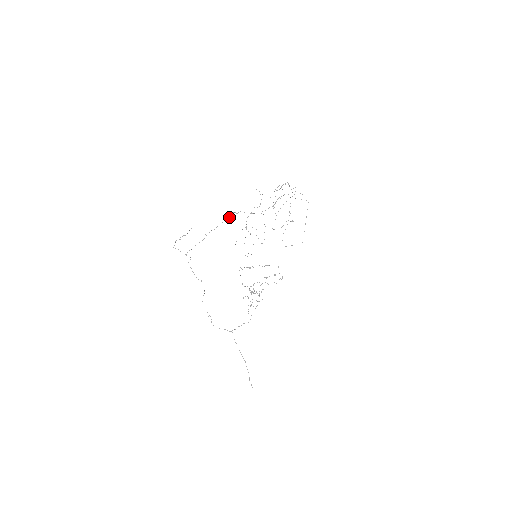
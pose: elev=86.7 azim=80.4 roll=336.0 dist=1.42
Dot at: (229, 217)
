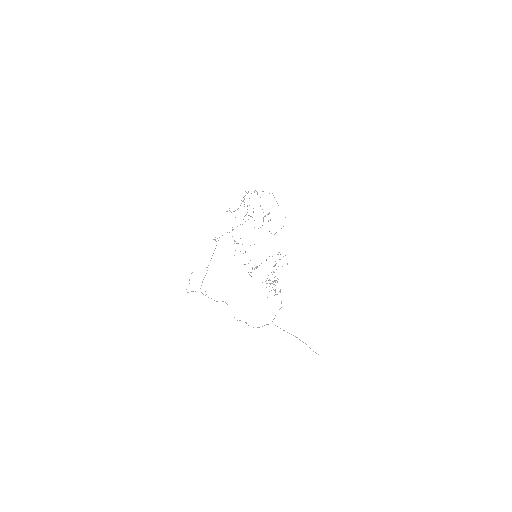
Dot at: occluded
